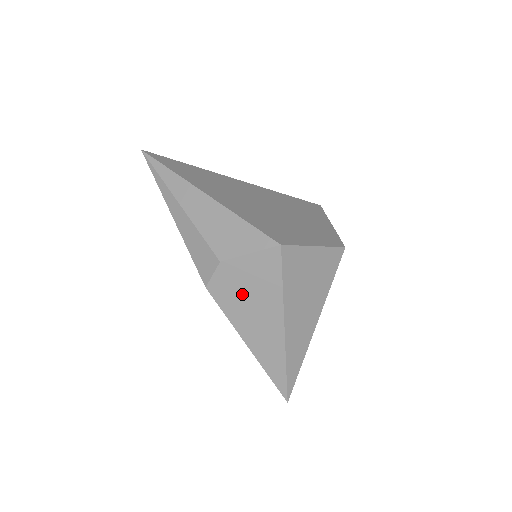
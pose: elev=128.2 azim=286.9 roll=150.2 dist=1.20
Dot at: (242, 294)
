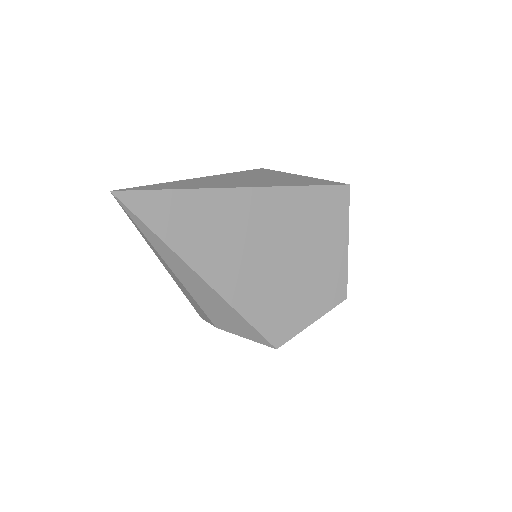
Dot at: occluded
